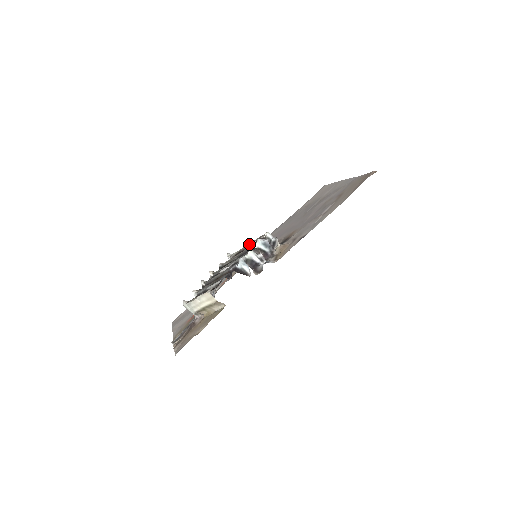
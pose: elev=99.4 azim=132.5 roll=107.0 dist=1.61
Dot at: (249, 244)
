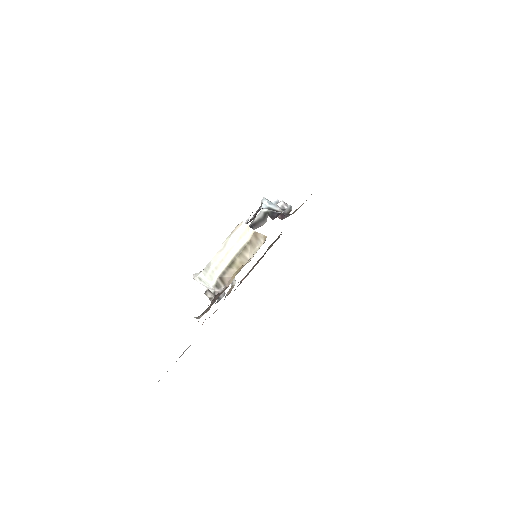
Dot at: occluded
